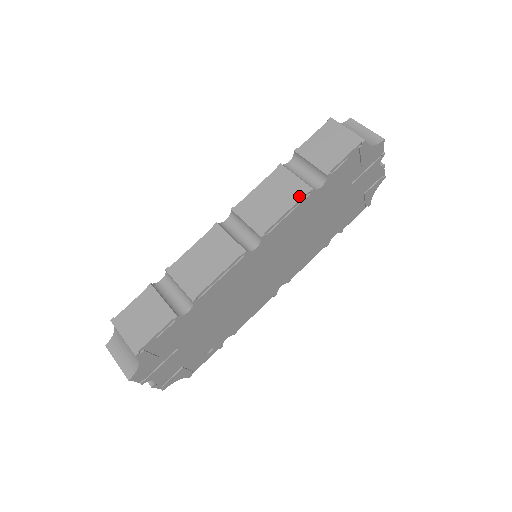
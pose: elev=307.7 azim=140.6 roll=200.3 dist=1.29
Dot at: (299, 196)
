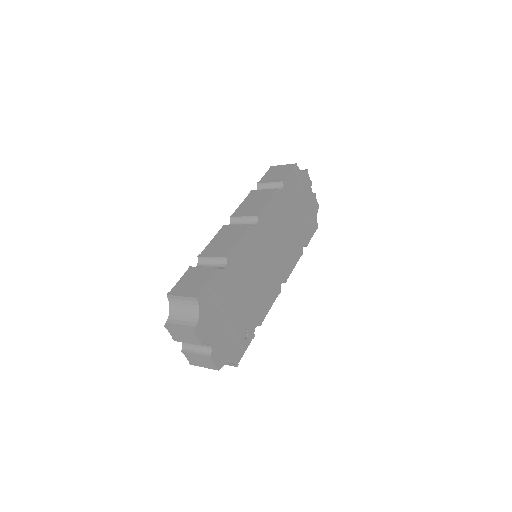
Dot at: (271, 194)
